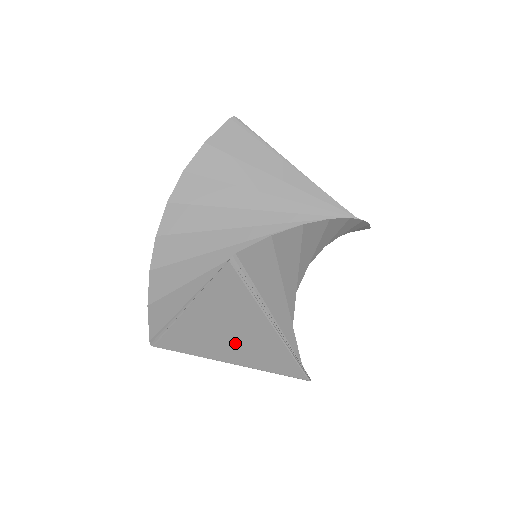
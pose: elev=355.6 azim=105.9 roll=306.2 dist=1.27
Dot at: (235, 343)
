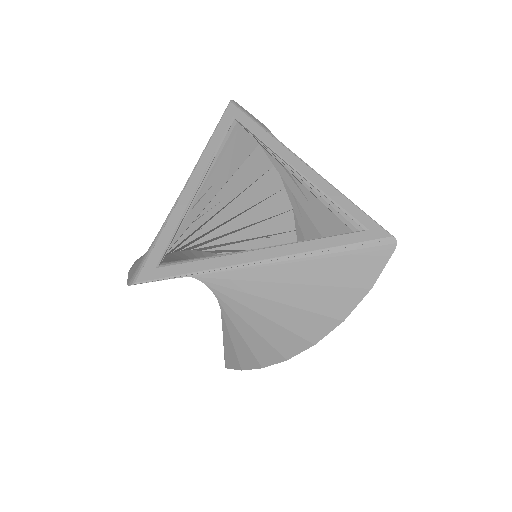
Dot at: occluded
